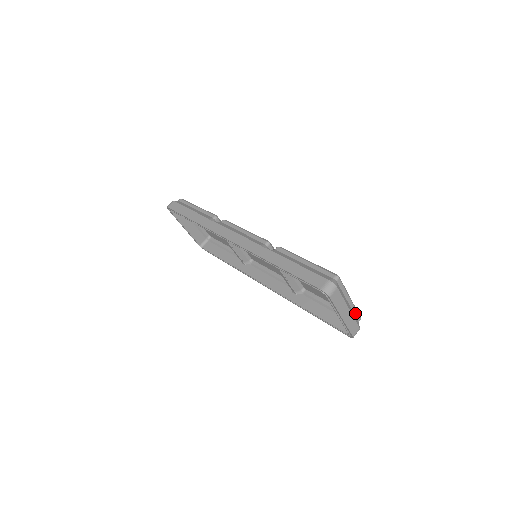
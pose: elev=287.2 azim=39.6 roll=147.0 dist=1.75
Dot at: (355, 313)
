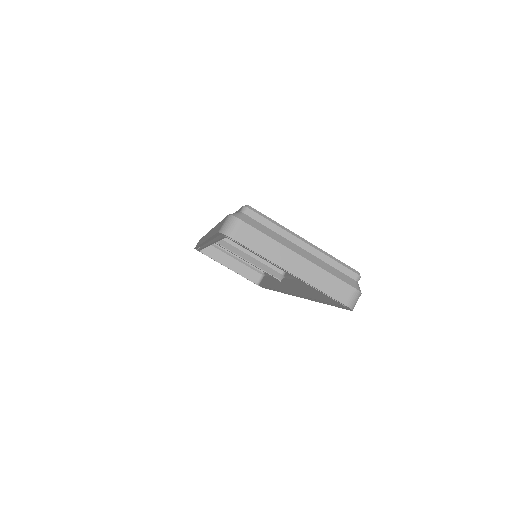
Dot at: (334, 265)
